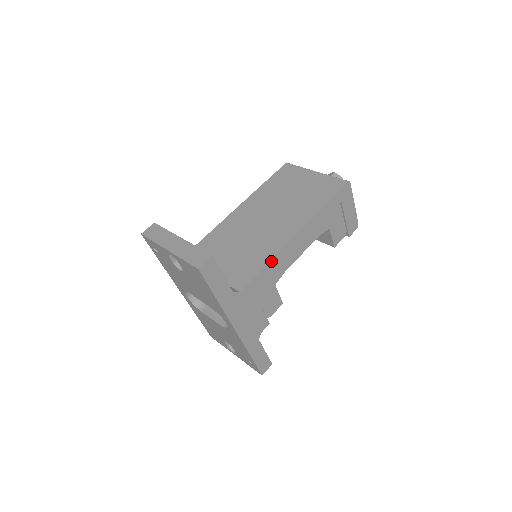
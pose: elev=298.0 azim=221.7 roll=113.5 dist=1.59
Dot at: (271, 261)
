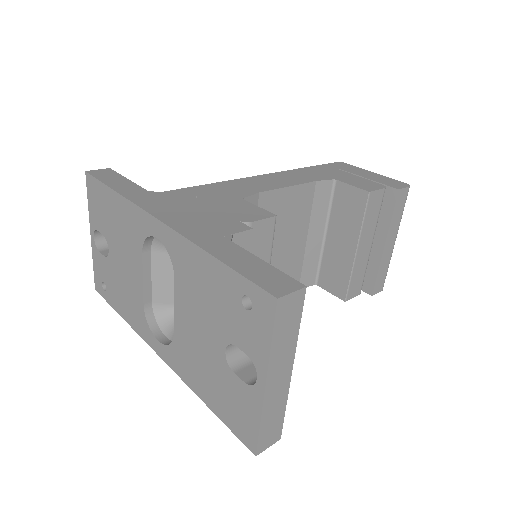
Dot at: (221, 183)
